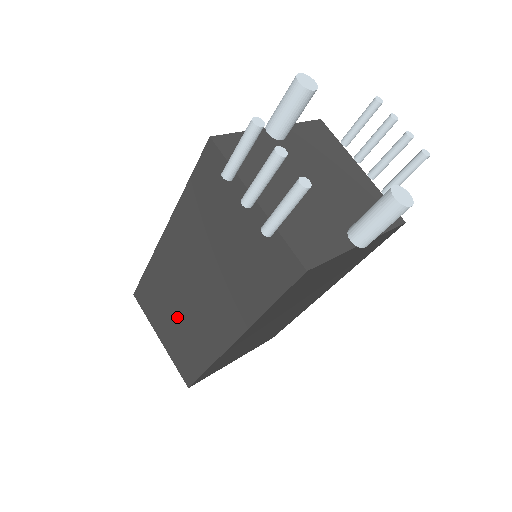
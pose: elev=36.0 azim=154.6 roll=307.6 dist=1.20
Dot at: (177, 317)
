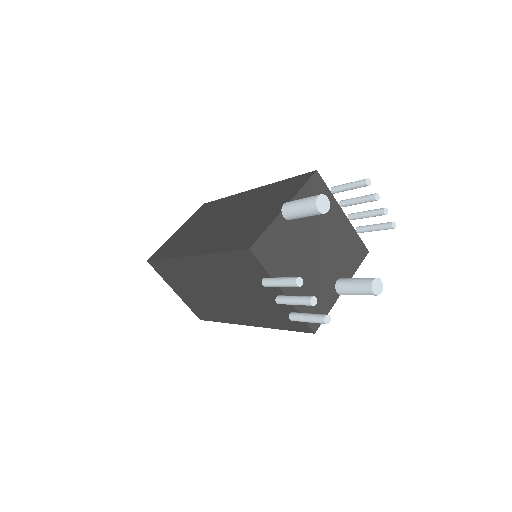
Dot at: (195, 293)
